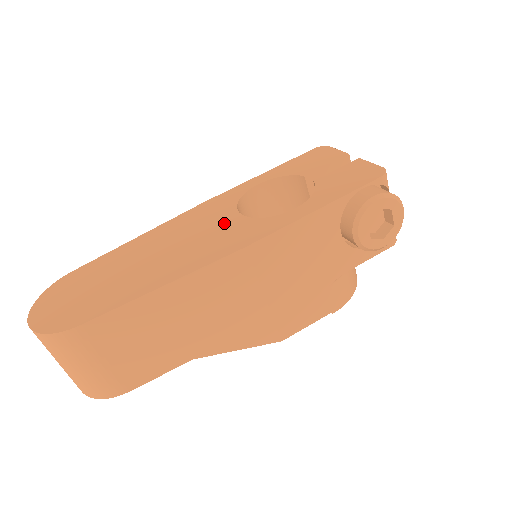
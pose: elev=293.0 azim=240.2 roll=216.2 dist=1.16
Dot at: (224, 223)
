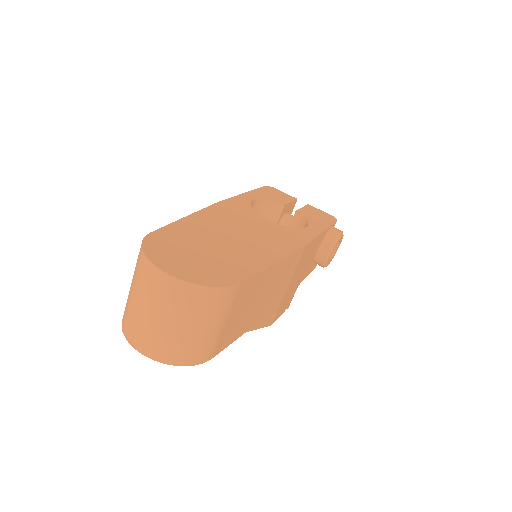
Dot at: (265, 224)
